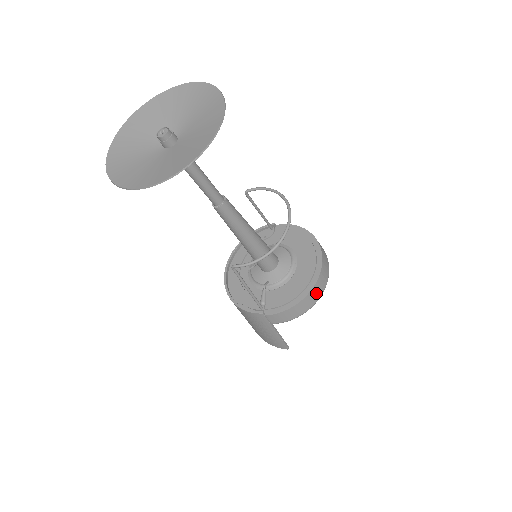
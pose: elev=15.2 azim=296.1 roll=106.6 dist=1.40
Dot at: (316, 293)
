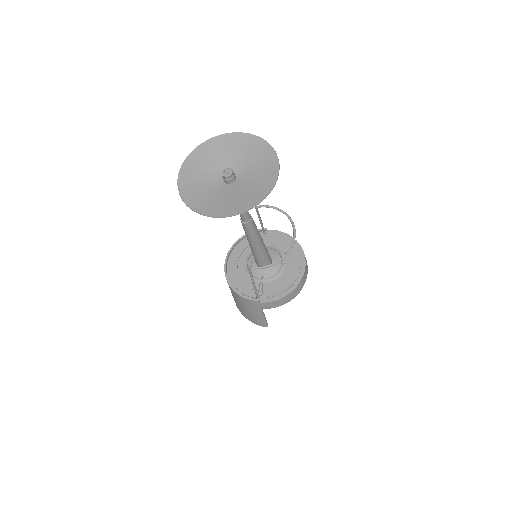
Dot at: (299, 288)
